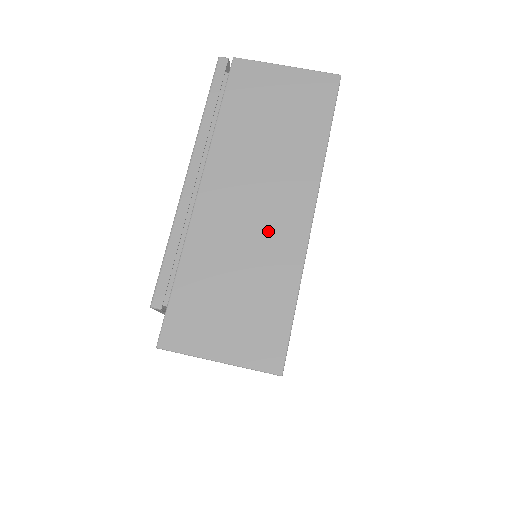
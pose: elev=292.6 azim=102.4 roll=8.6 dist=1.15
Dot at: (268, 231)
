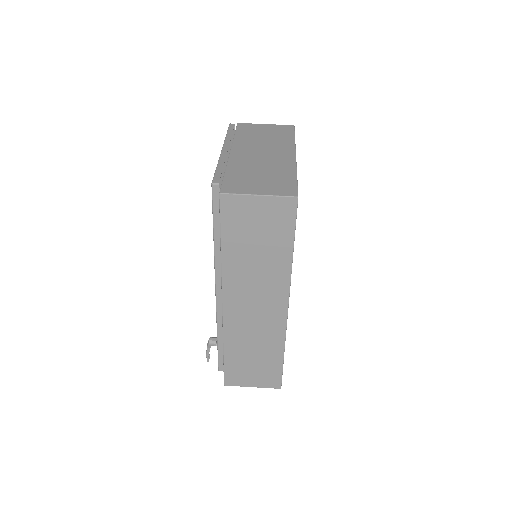
Dot at: (273, 160)
